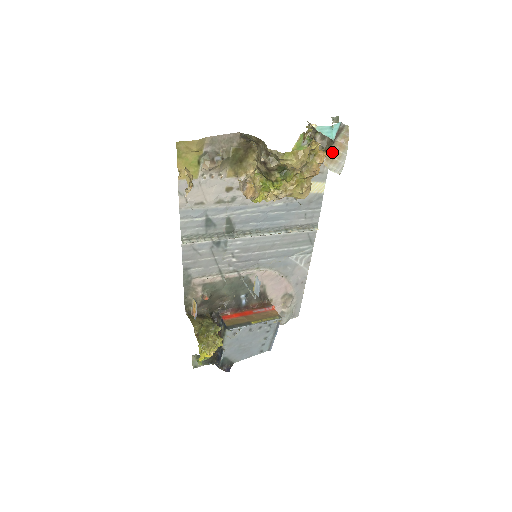
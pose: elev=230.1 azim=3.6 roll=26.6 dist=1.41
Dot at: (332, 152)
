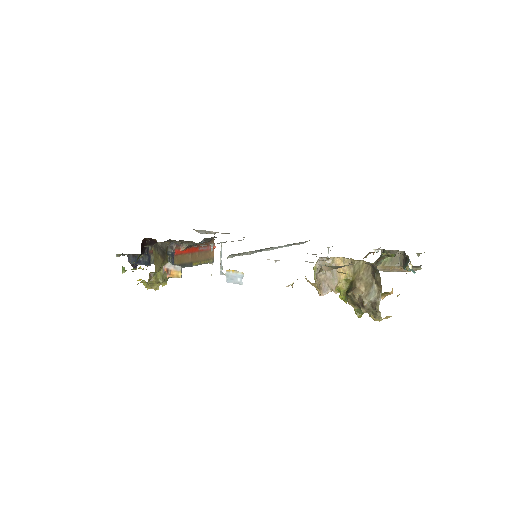
Dot at: (391, 267)
